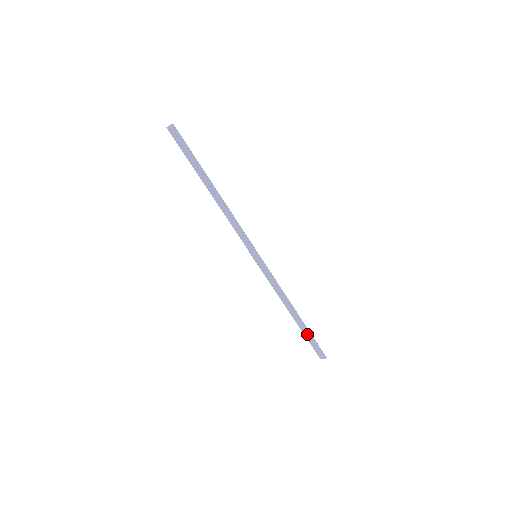
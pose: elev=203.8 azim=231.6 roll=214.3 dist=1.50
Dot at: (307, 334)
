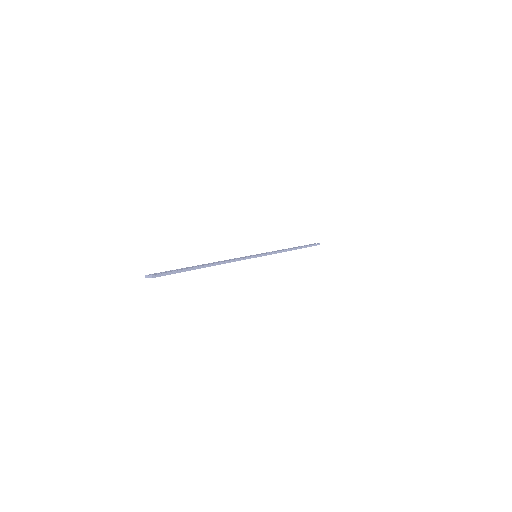
Dot at: occluded
